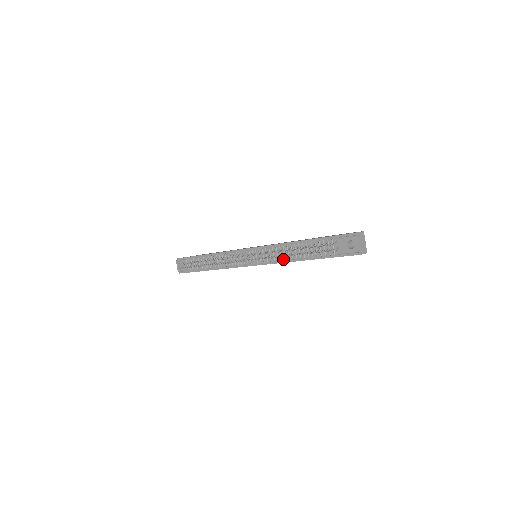
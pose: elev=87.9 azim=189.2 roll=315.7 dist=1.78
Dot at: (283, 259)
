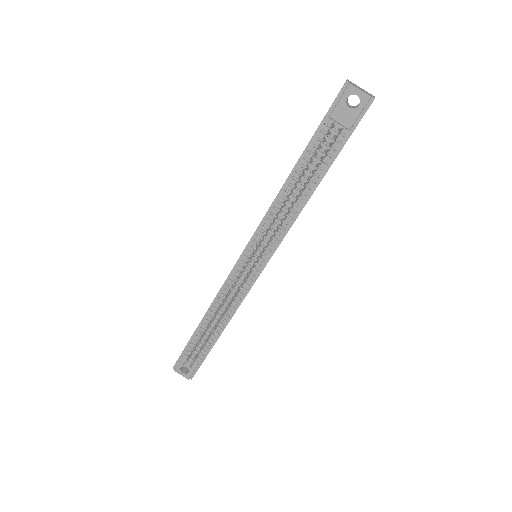
Dot at: (292, 216)
